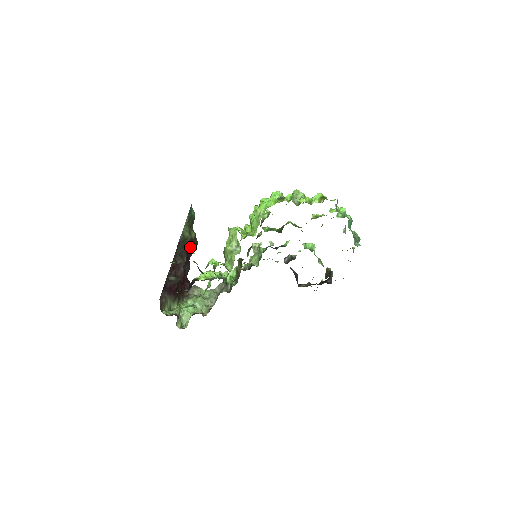
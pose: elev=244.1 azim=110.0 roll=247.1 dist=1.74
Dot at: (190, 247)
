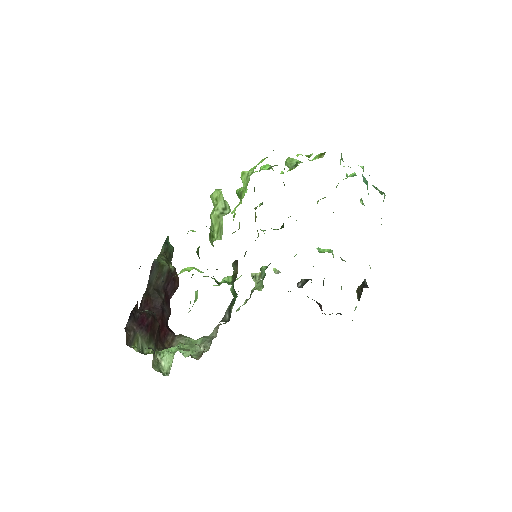
Dot at: (169, 283)
